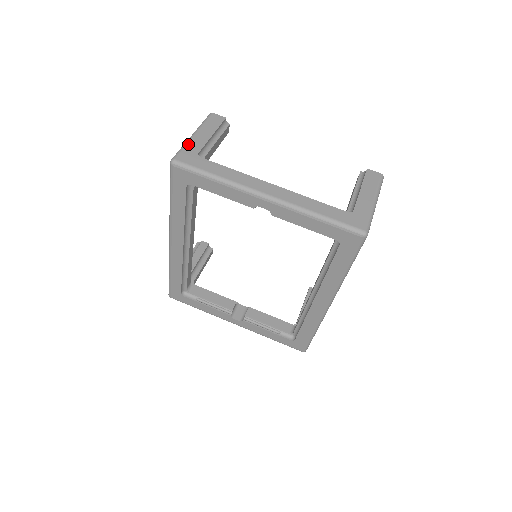
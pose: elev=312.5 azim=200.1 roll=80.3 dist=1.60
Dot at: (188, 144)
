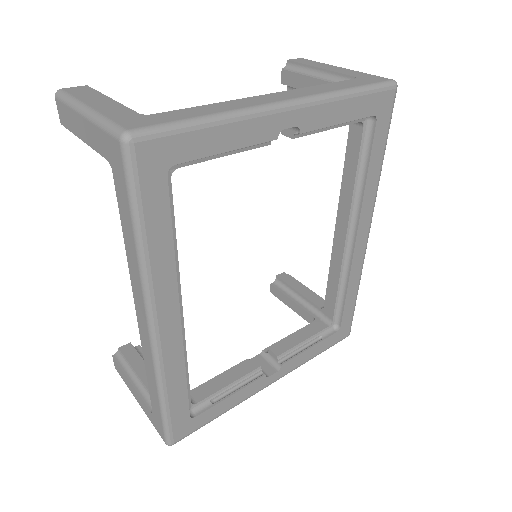
Dot at: (105, 114)
